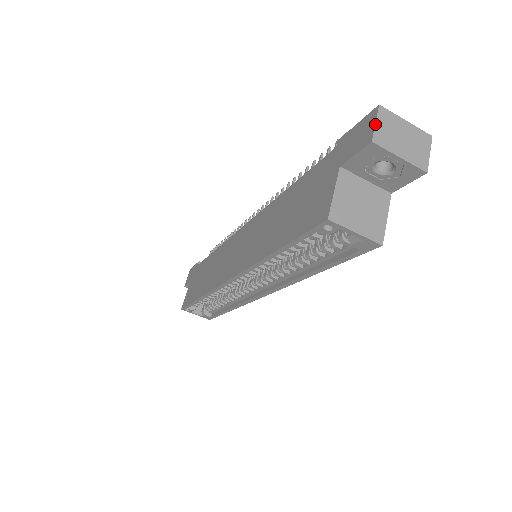
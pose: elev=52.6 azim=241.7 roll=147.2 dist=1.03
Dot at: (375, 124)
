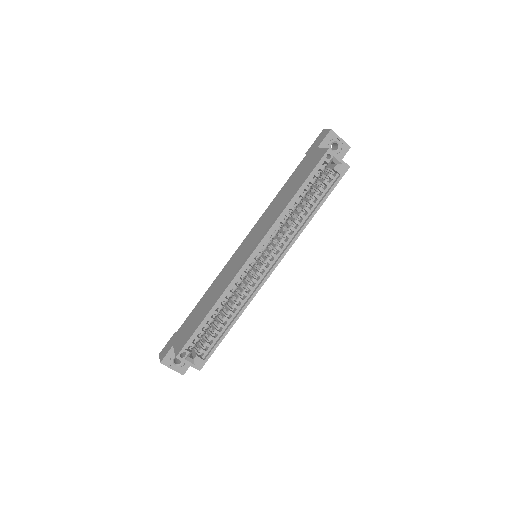
Dot at: (327, 129)
